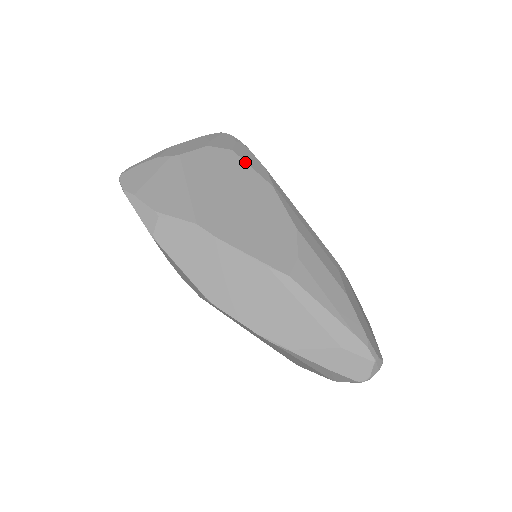
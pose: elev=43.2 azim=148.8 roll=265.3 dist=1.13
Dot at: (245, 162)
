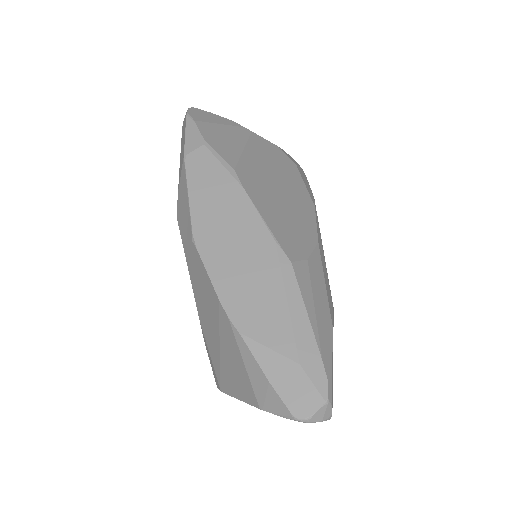
Dot at: (301, 177)
